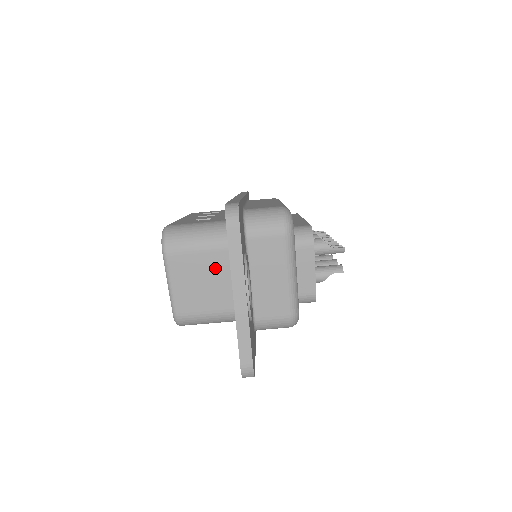
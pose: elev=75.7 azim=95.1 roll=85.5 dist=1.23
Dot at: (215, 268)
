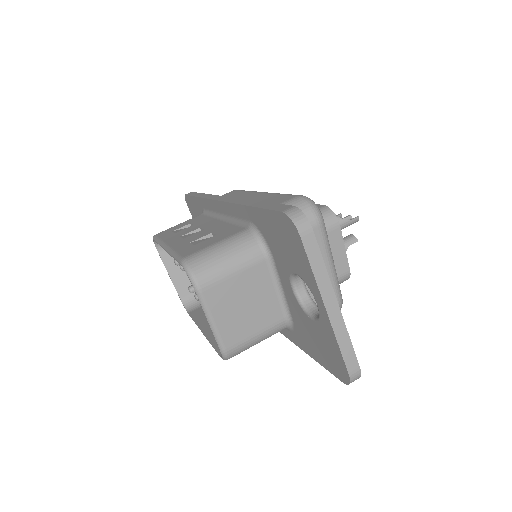
Dot at: (255, 285)
